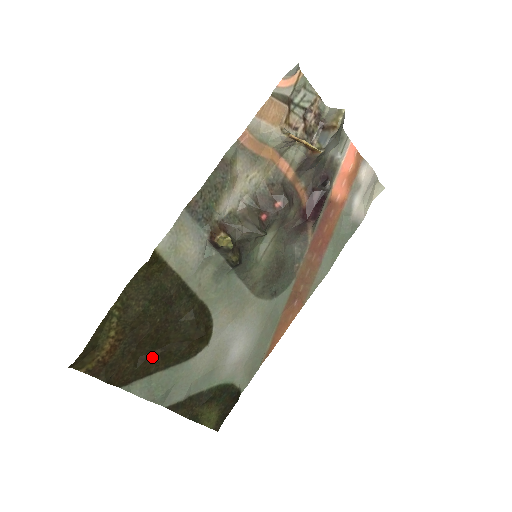
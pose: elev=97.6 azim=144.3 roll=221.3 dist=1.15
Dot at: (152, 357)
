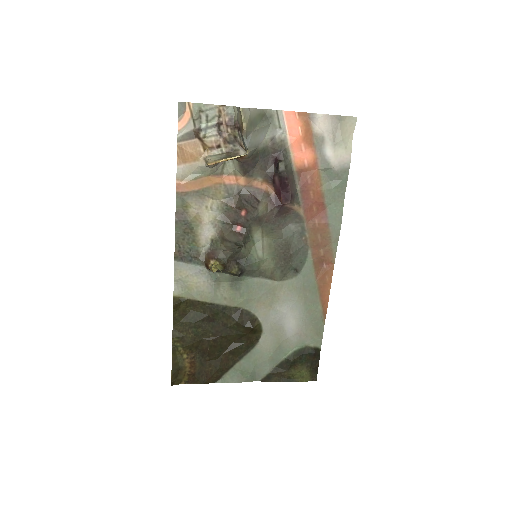
Dot at: (225, 357)
